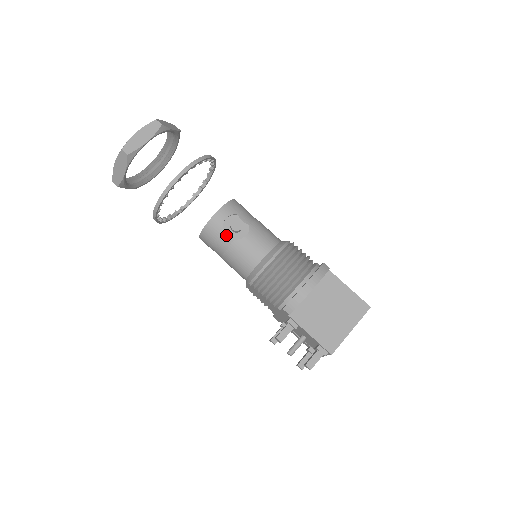
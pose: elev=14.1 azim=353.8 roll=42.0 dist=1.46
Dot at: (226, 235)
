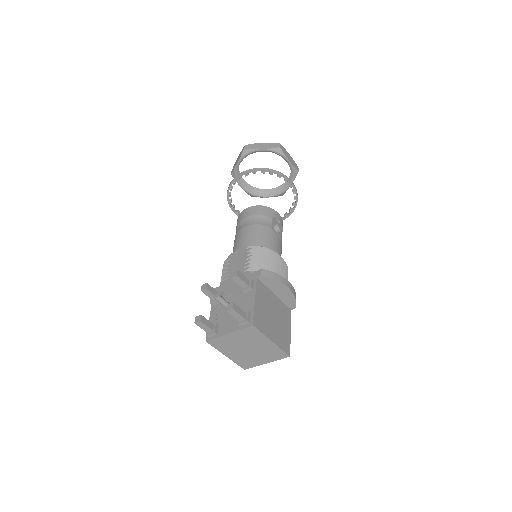
Dot at: (270, 221)
